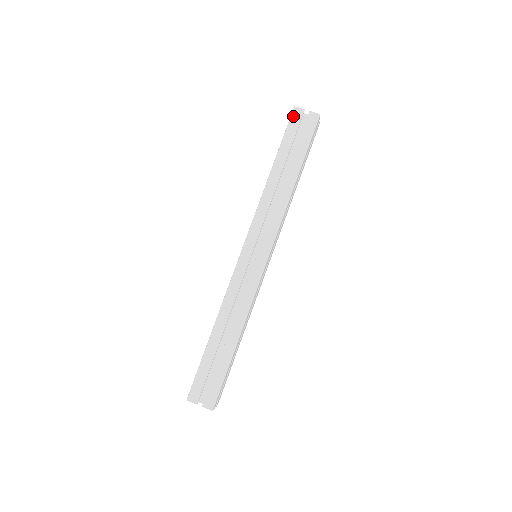
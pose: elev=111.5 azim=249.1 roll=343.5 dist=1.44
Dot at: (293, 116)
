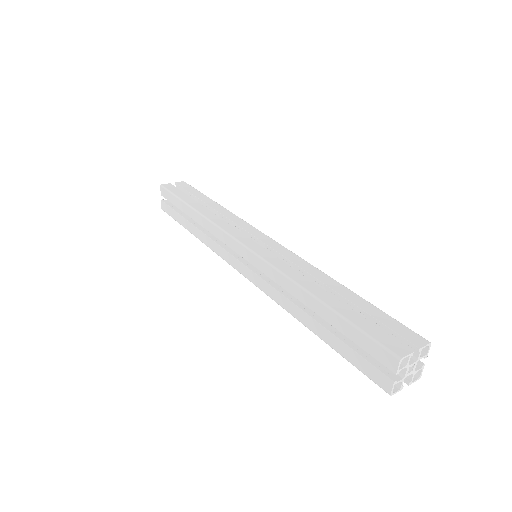
Dot at: (167, 187)
